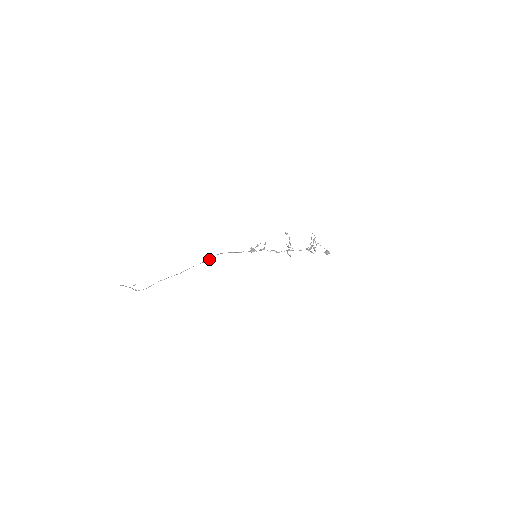
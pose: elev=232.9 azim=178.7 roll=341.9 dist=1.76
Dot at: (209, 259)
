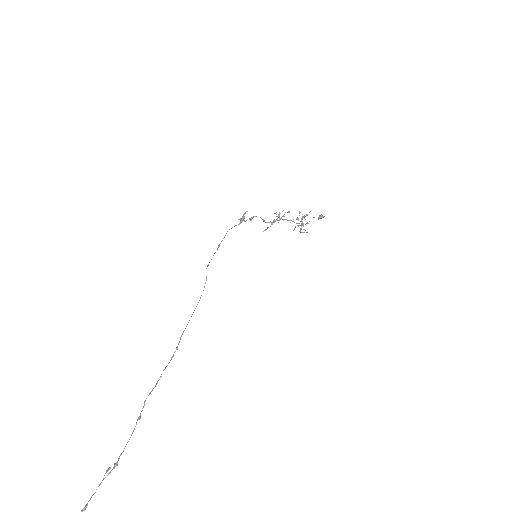
Dot at: occluded
